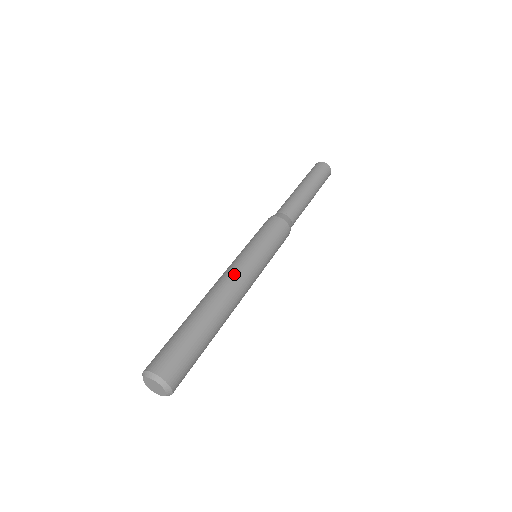
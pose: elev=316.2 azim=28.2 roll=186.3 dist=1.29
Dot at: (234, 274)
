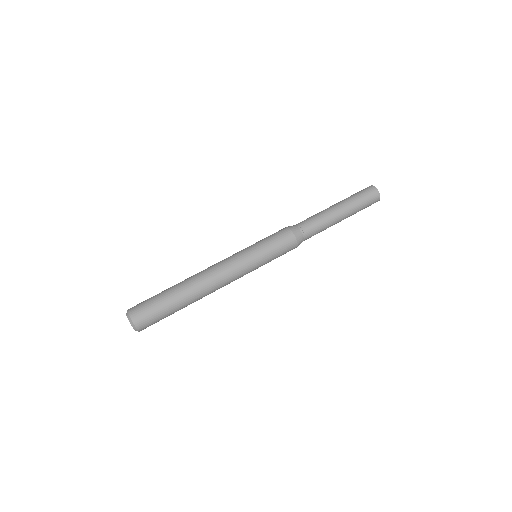
Dot at: (222, 265)
